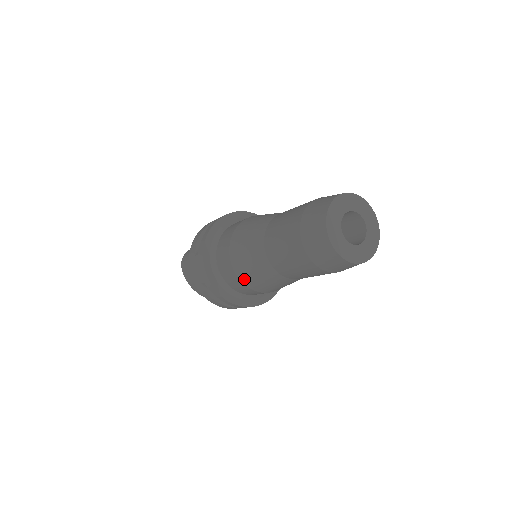
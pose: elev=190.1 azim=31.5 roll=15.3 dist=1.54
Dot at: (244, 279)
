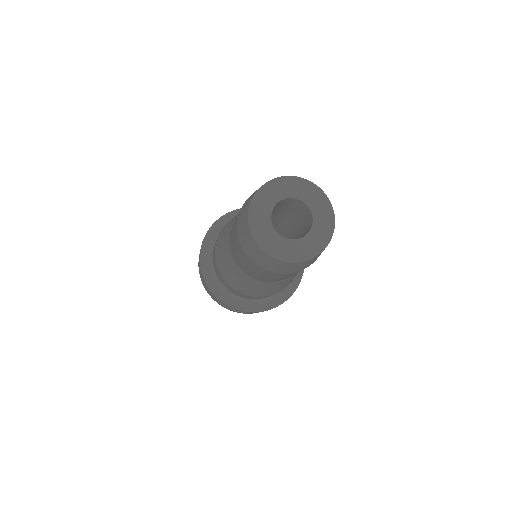
Dot at: (240, 290)
